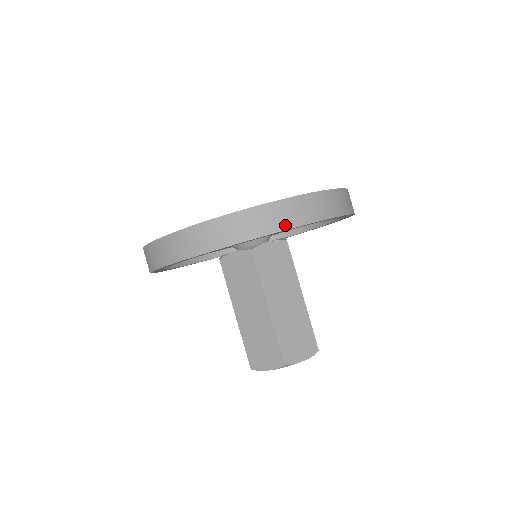
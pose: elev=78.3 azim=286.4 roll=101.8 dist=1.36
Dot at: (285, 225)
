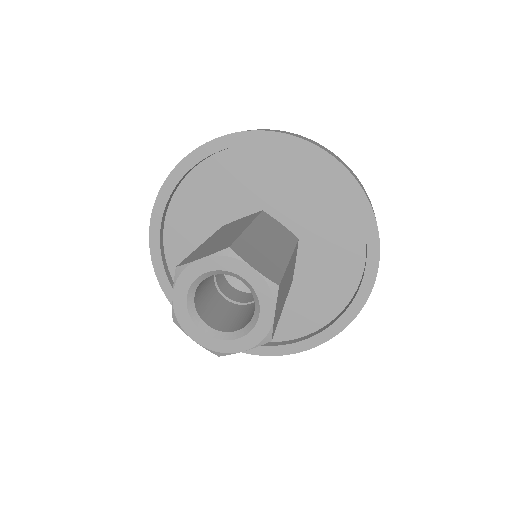
Dot at: (314, 144)
